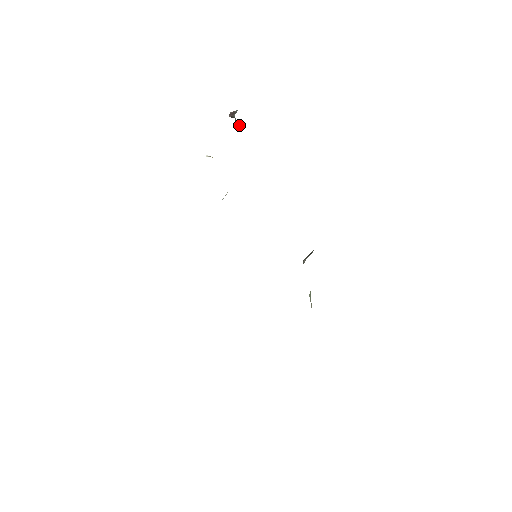
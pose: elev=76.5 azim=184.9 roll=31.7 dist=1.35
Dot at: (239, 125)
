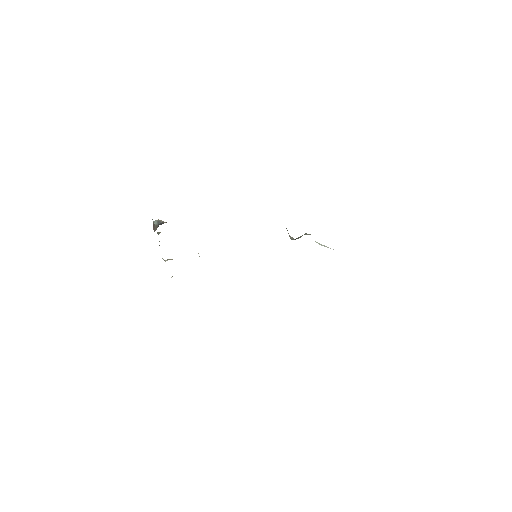
Dot at: (161, 221)
